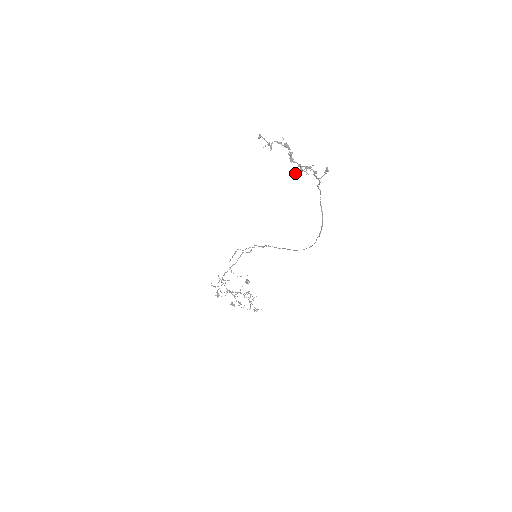
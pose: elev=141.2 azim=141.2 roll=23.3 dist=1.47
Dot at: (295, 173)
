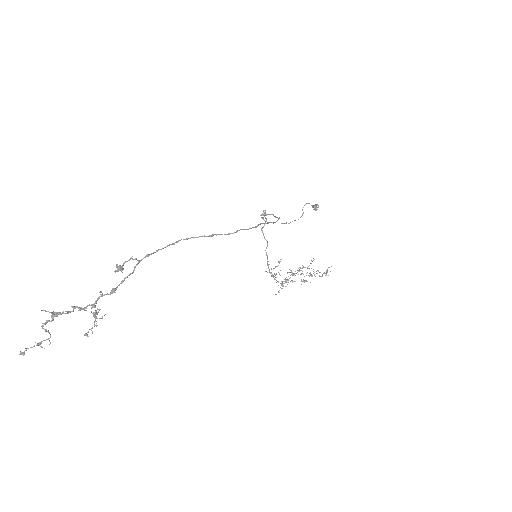
Dot at: (96, 326)
